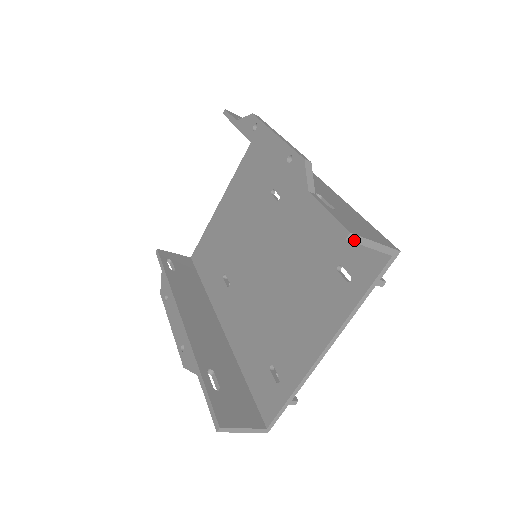
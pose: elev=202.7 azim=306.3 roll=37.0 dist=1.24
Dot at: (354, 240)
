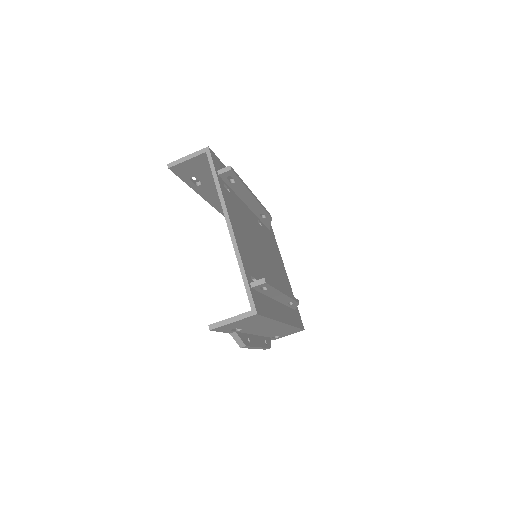
Dot at: (173, 165)
